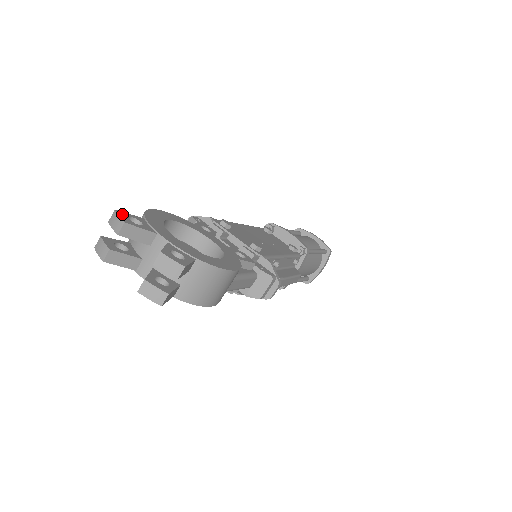
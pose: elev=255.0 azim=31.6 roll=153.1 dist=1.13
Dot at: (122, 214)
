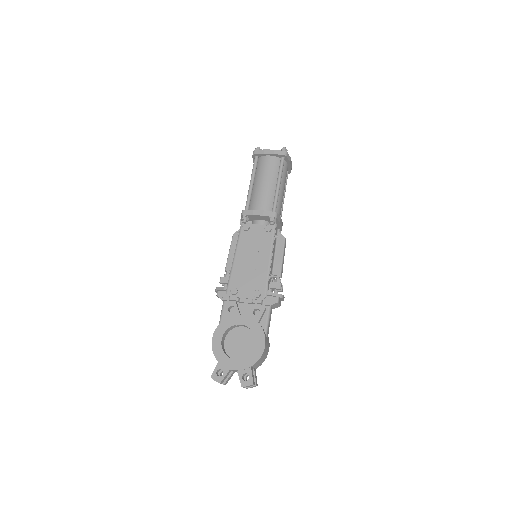
Dot at: (214, 376)
